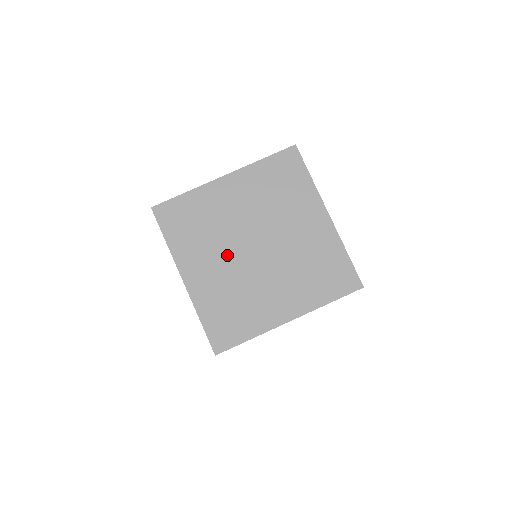
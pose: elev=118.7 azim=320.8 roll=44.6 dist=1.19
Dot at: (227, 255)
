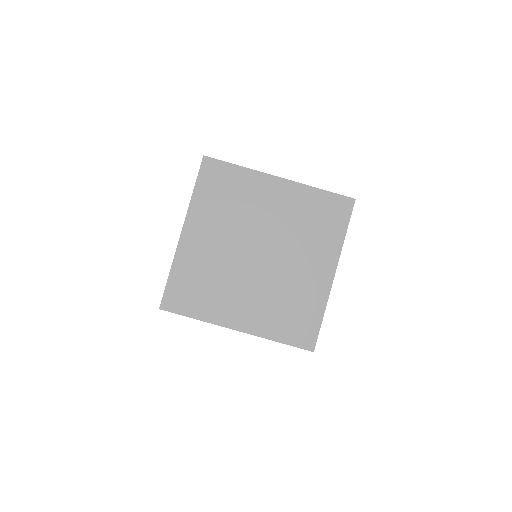
Dot at: (246, 281)
